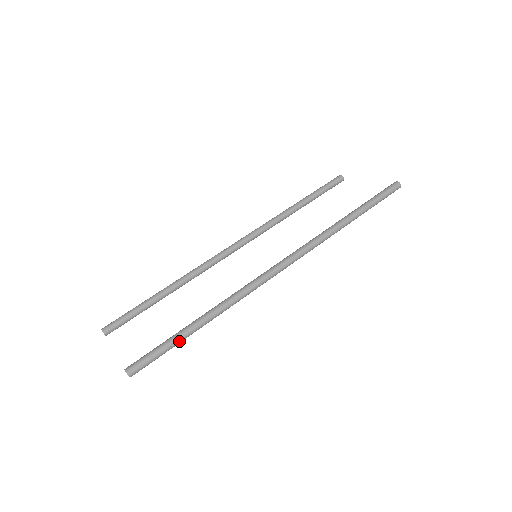
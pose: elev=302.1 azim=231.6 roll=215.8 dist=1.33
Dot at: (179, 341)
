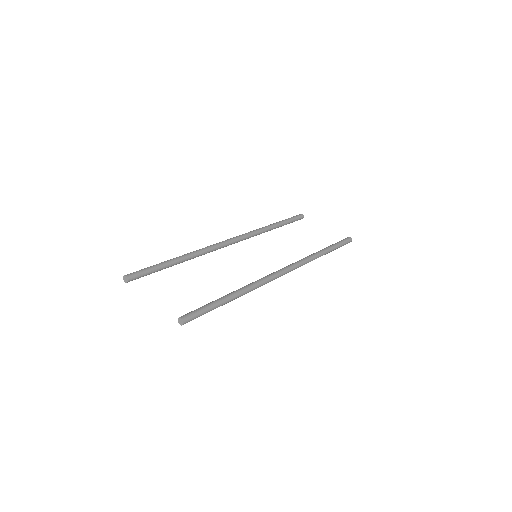
Dot at: (219, 306)
